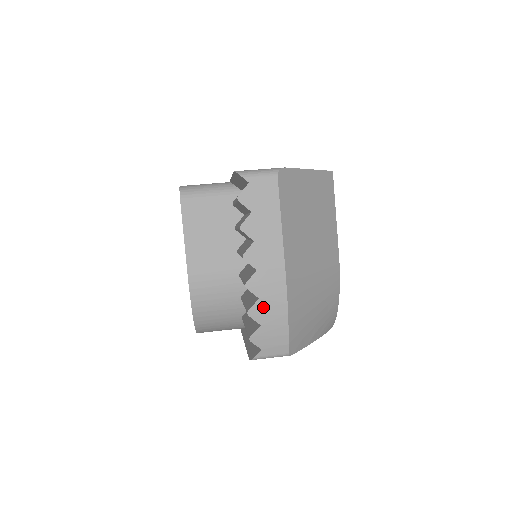
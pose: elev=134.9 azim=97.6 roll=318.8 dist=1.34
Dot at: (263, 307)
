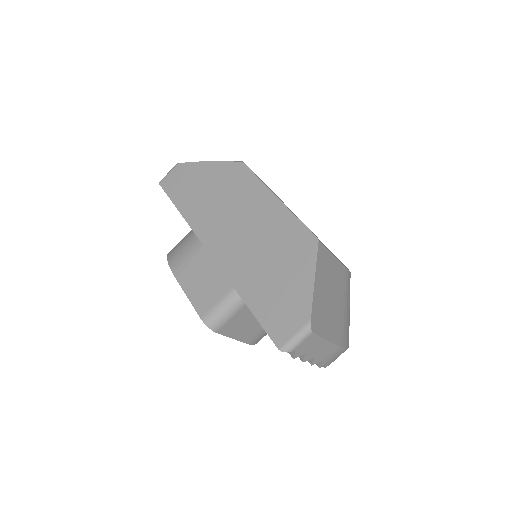
Dot at: (332, 361)
